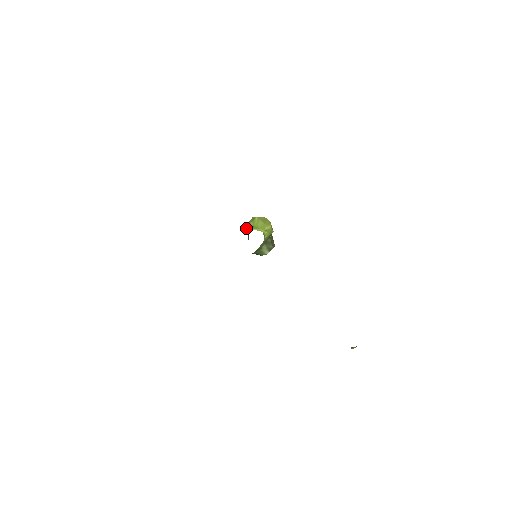
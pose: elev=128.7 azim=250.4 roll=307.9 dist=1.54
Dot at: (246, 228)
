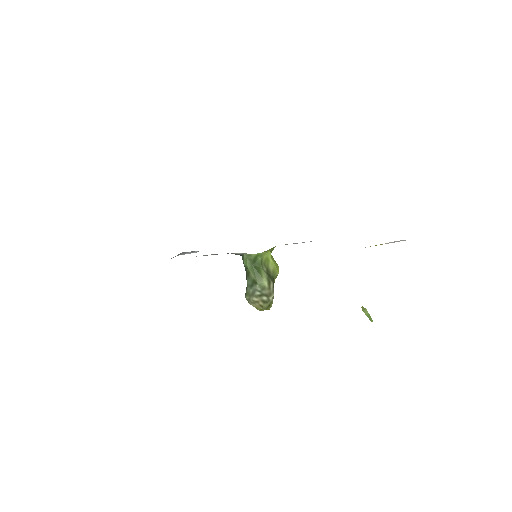
Dot at: occluded
